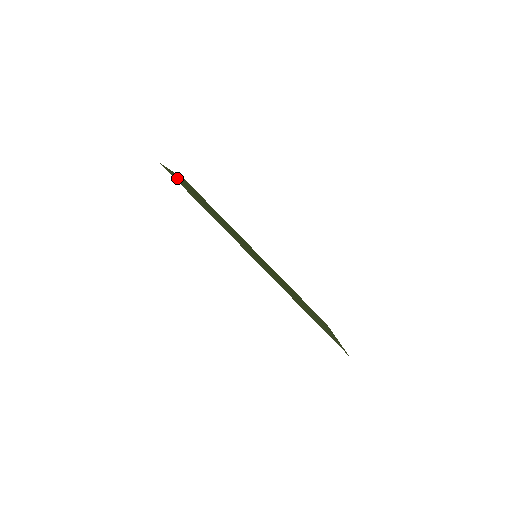
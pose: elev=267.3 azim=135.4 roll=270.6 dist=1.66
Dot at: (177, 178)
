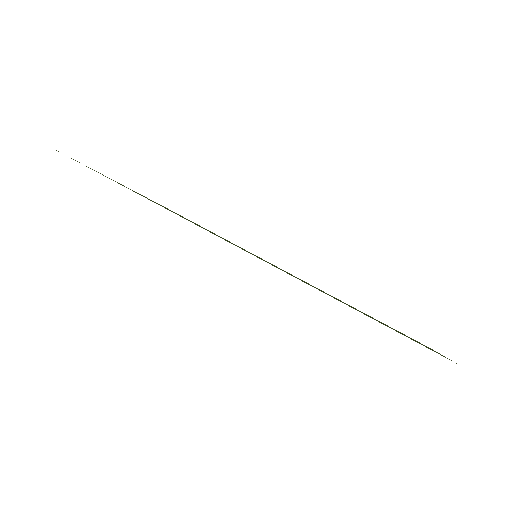
Dot at: occluded
